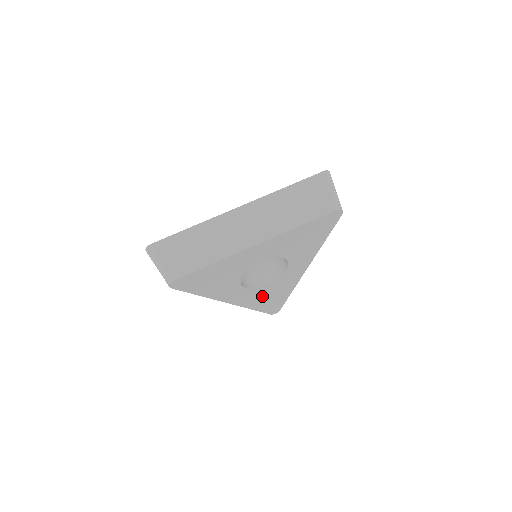
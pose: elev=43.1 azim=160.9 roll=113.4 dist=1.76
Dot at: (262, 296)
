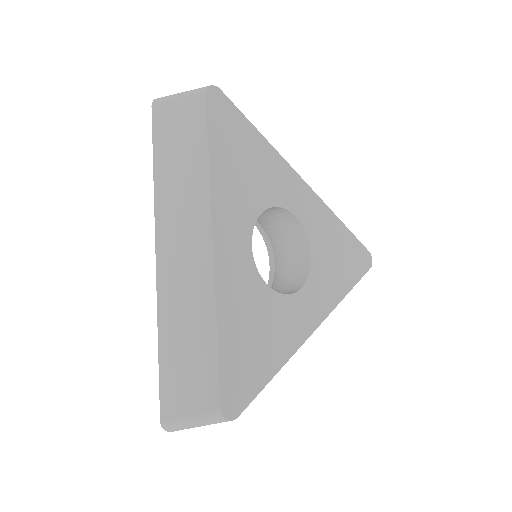
Dot at: (329, 269)
